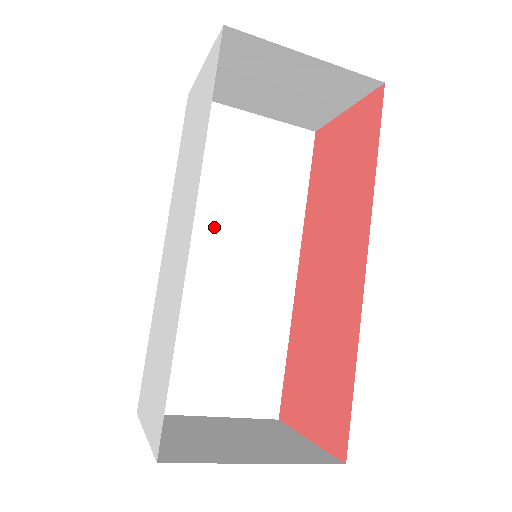
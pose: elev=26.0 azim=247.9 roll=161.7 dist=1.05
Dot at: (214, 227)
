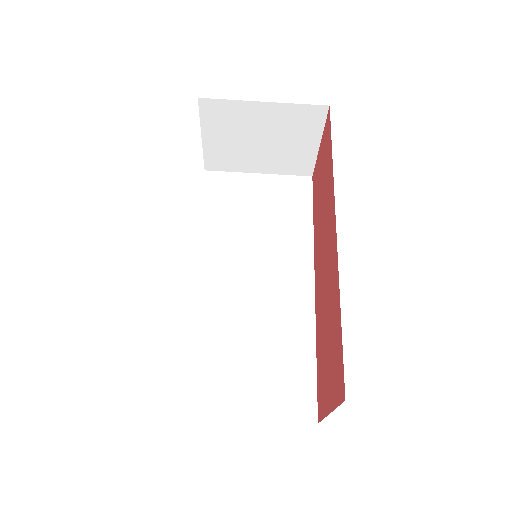
Dot at: (233, 257)
